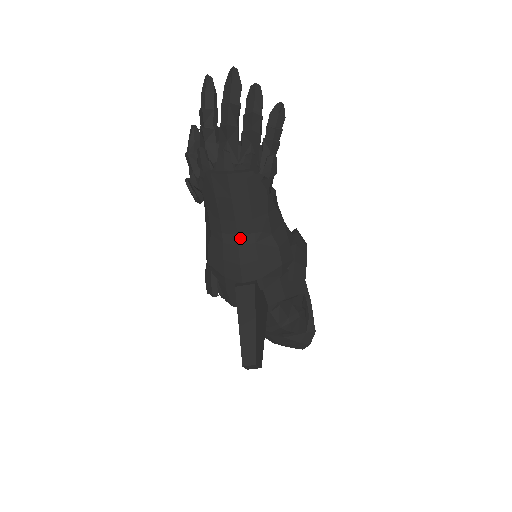
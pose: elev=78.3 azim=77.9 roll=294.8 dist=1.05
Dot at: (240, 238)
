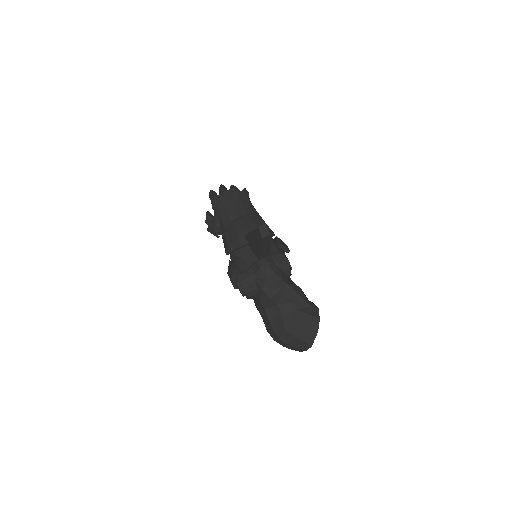
Dot at: (241, 217)
